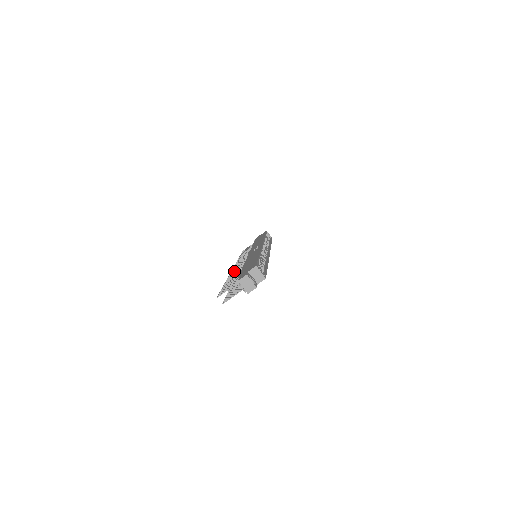
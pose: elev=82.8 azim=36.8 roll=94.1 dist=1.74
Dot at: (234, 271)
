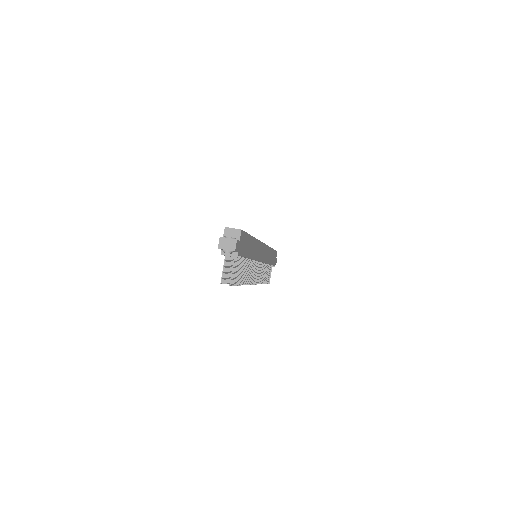
Dot at: occluded
